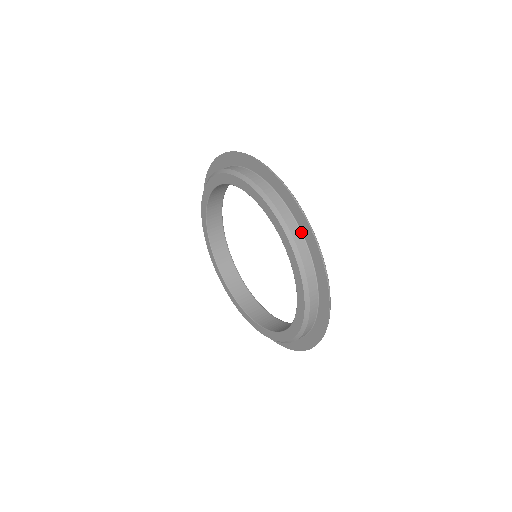
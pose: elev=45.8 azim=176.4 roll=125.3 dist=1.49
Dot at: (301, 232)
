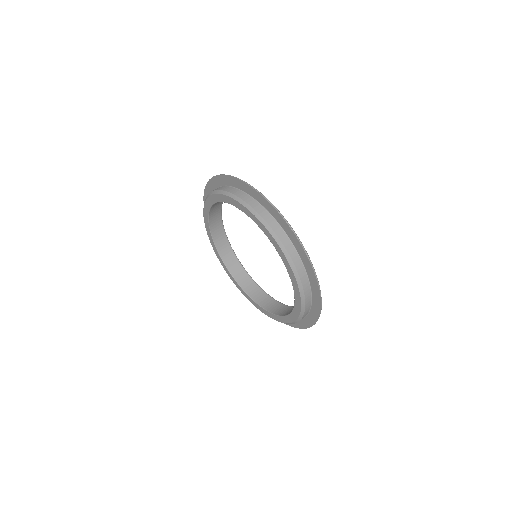
Dot at: (310, 307)
